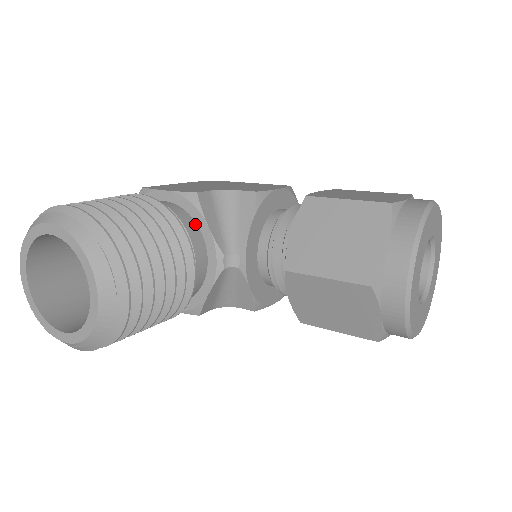
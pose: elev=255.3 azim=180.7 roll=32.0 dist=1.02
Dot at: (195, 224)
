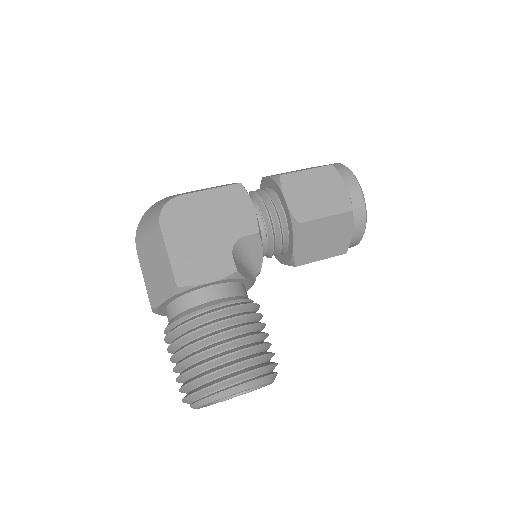
Dot at: (239, 284)
